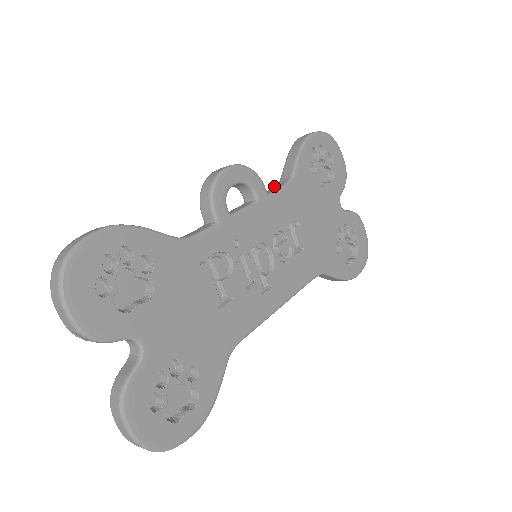
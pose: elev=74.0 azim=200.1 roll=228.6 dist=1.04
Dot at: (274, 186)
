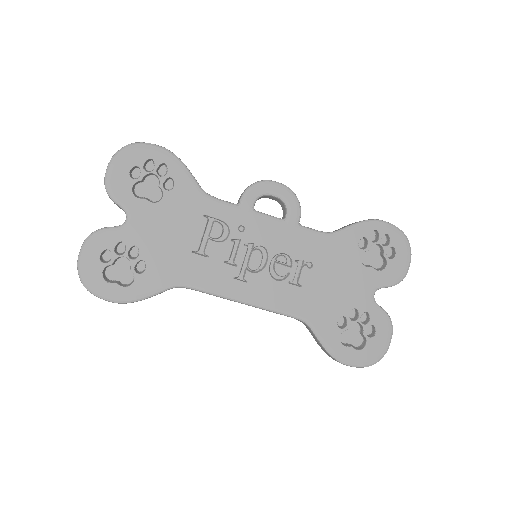
Dot at: occluded
